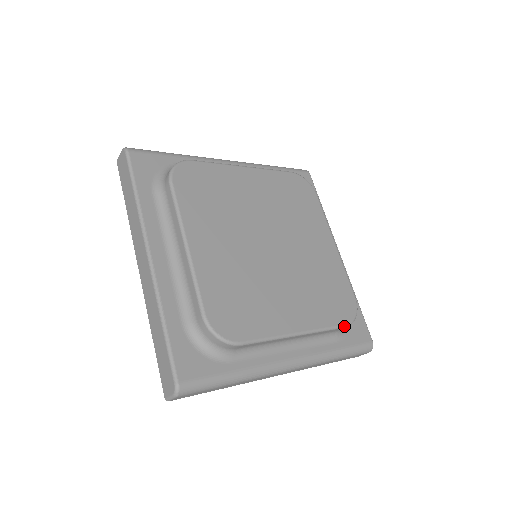
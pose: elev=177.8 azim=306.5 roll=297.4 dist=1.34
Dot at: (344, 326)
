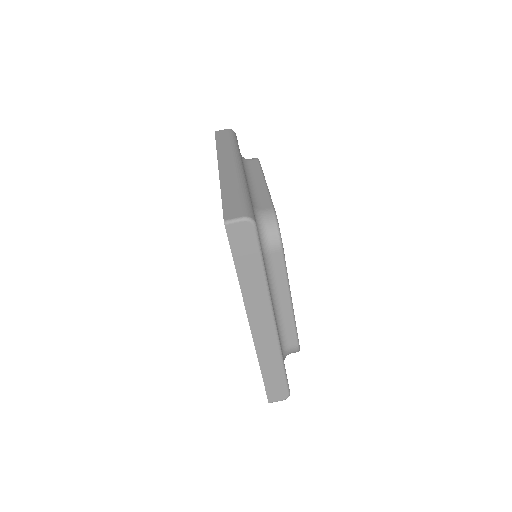
Dot at: occluded
